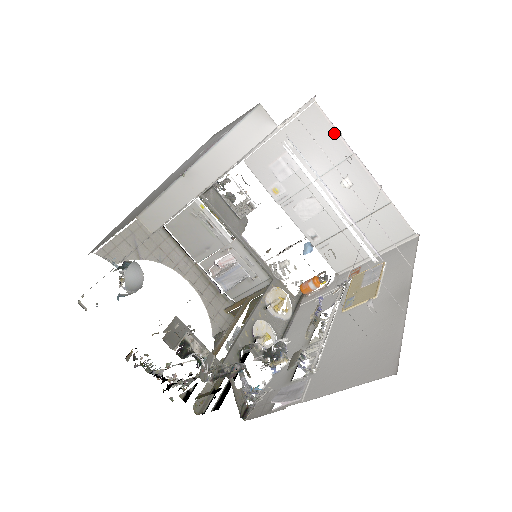
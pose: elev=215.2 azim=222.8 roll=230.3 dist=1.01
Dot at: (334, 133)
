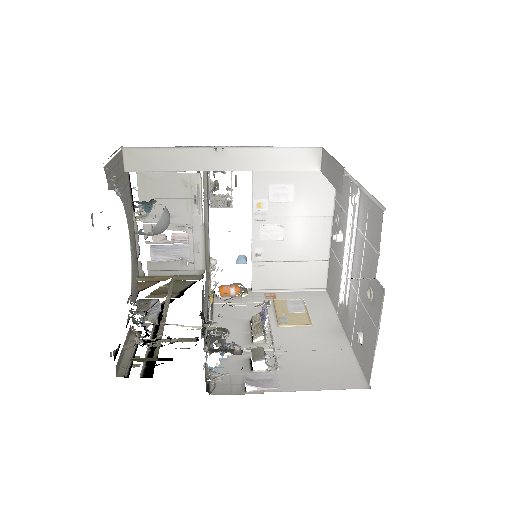
Dot at: (333, 195)
